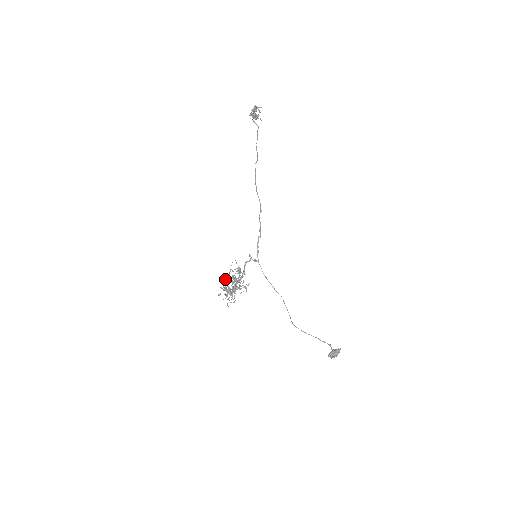
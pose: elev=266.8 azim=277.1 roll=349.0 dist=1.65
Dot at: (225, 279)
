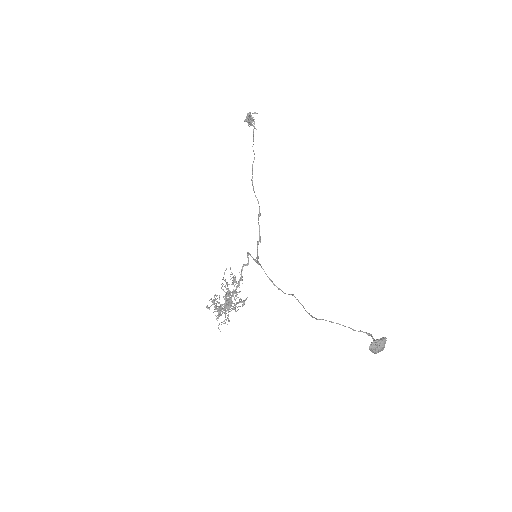
Dot at: (216, 295)
